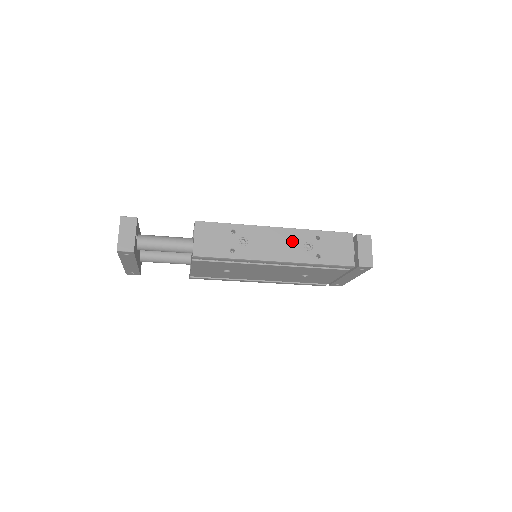
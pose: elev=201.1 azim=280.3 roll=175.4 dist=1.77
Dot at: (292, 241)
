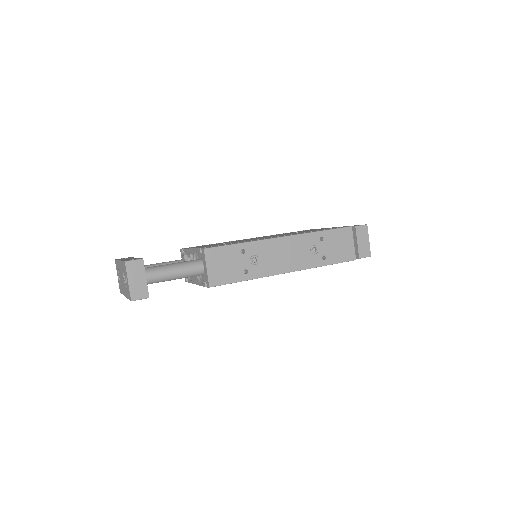
Dot at: (299, 248)
